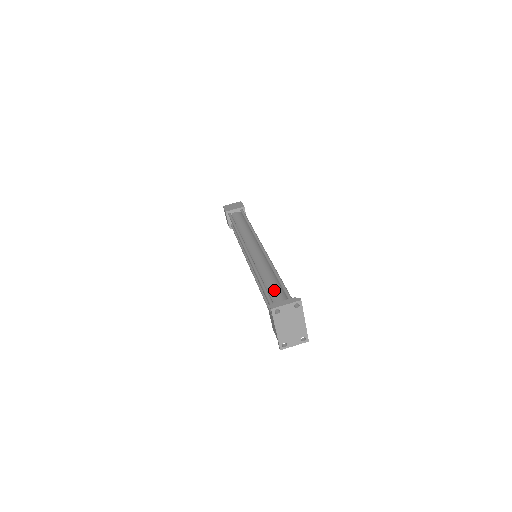
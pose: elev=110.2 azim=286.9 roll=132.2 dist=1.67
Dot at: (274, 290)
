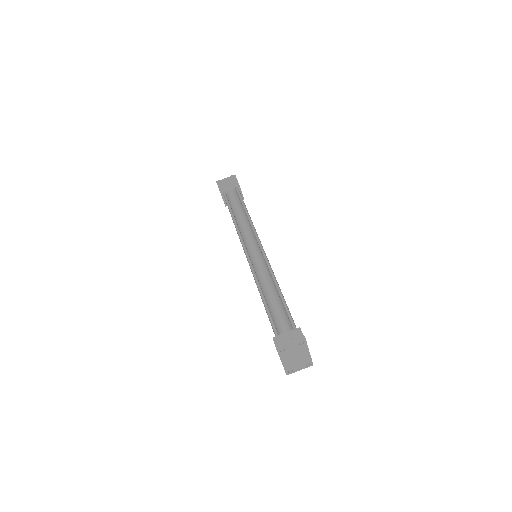
Dot at: (278, 314)
